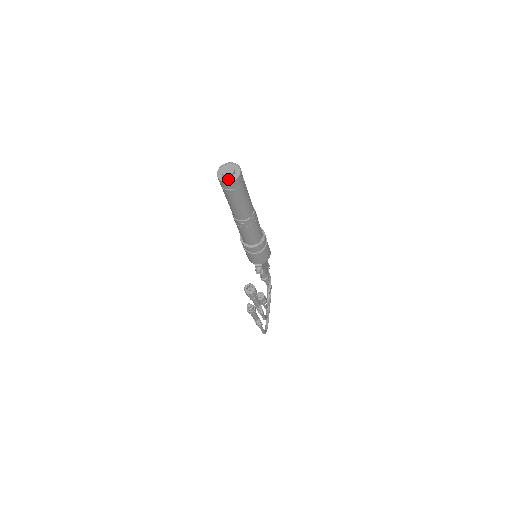
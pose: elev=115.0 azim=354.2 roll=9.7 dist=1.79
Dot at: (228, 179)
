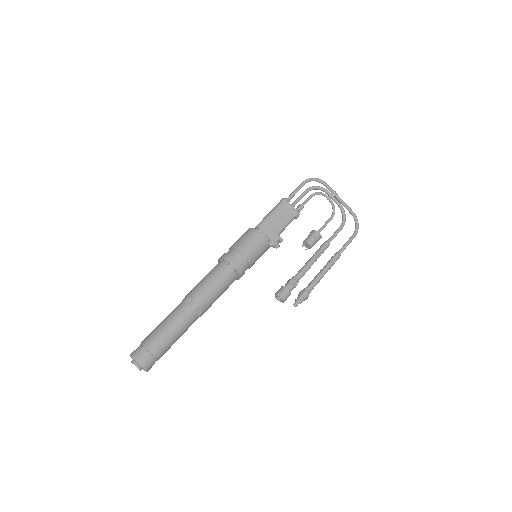
Dot at: occluded
